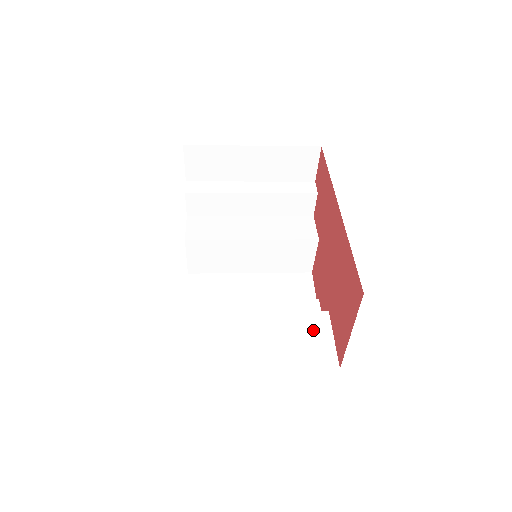
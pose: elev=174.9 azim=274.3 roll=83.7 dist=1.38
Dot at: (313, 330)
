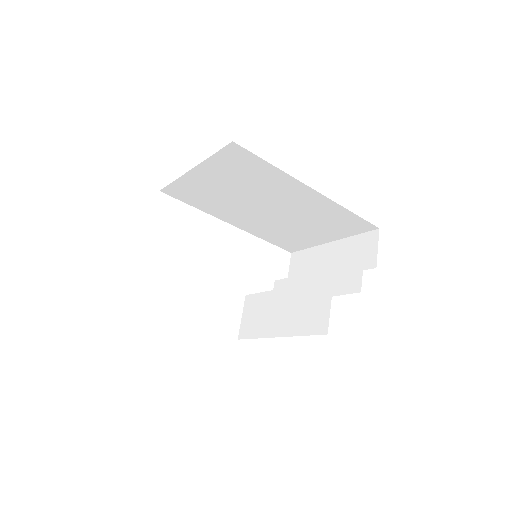
Dot at: occluded
